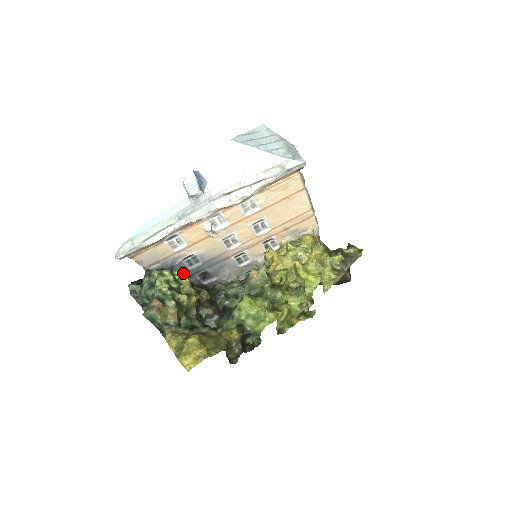
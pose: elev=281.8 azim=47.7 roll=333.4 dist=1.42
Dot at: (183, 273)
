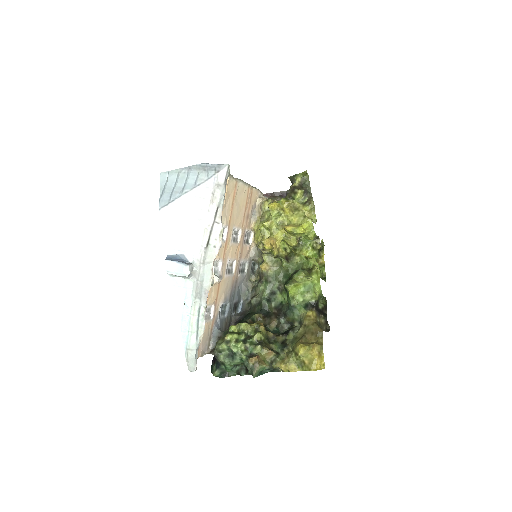
Dot at: (226, 324)
